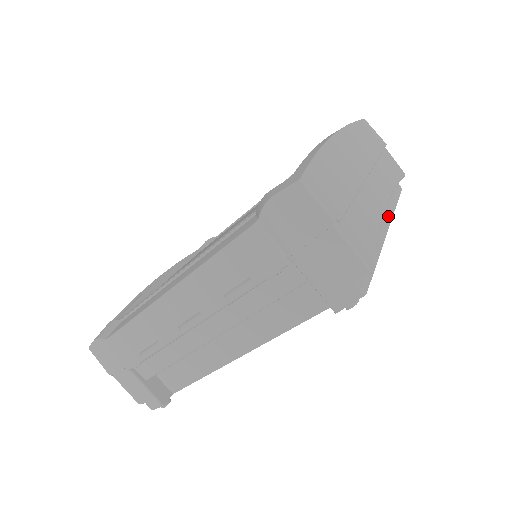
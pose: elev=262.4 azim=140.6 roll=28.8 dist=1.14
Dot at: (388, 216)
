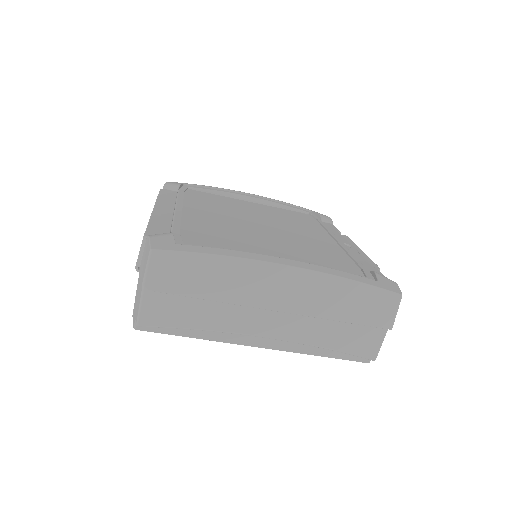
Dot at: (278, 346)
